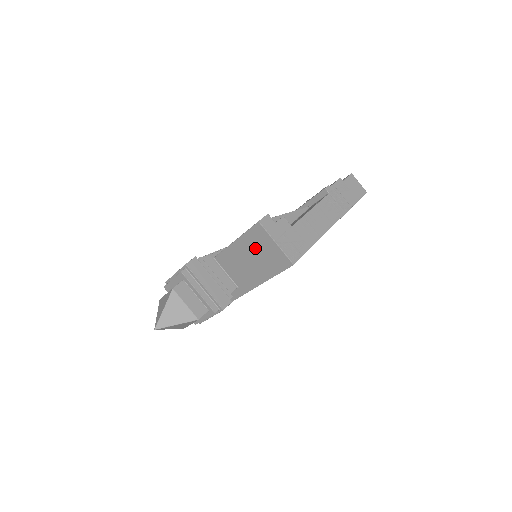
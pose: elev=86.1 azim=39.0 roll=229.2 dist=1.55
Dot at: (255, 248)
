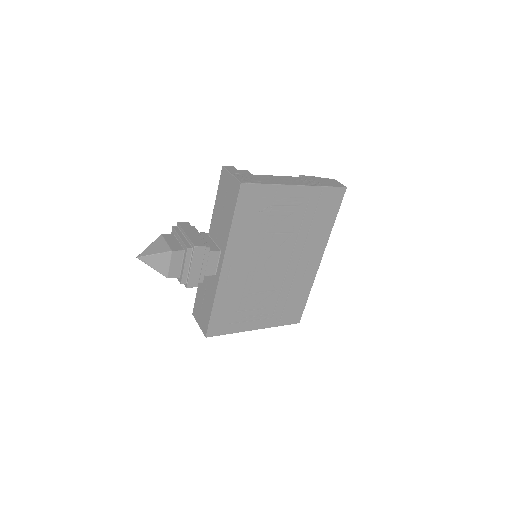
Dot at: (224, 194)
